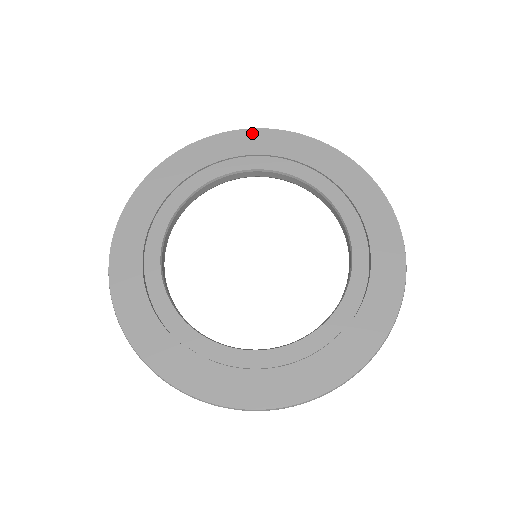
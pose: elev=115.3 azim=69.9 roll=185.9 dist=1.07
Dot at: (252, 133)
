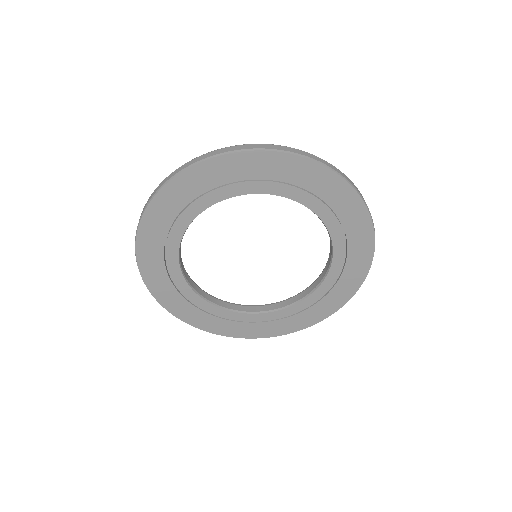
Dot at: (189, 174)
